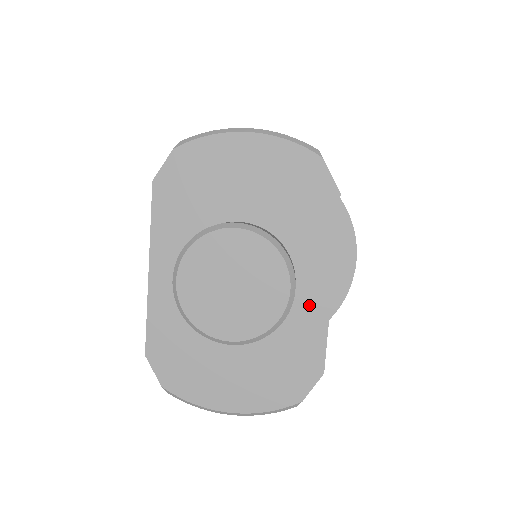
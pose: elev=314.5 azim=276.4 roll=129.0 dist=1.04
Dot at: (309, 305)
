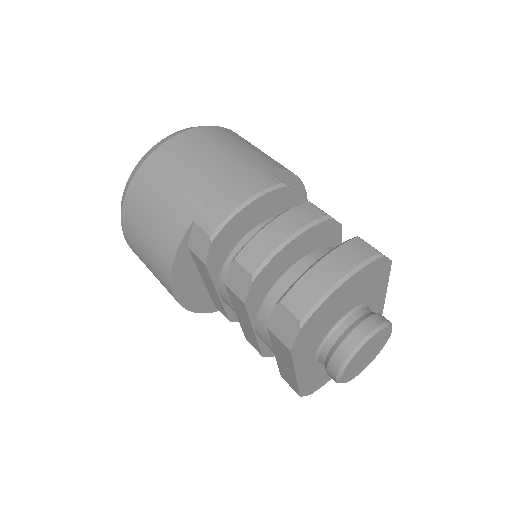
Dot at: (376, 310)
